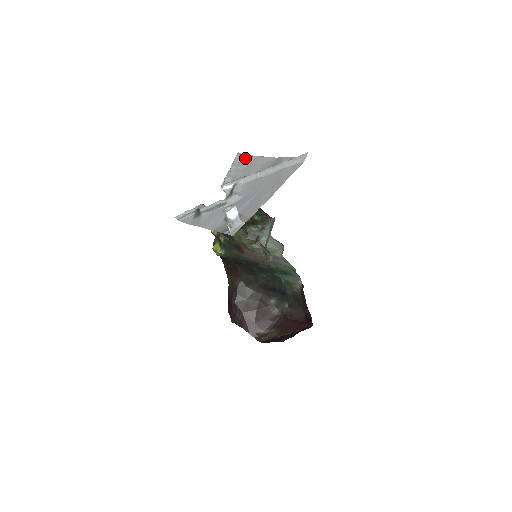
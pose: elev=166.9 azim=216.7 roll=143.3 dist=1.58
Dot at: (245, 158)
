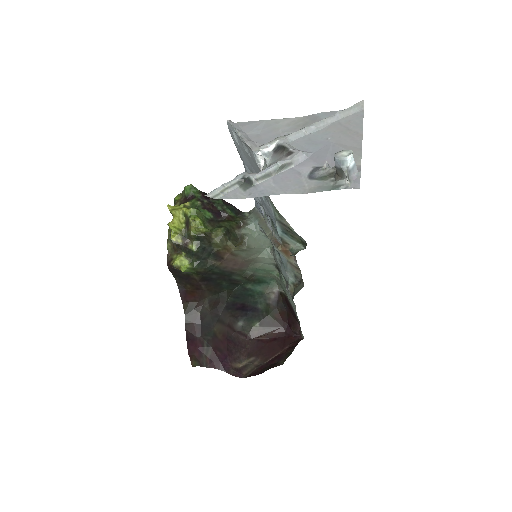
Dot at: (247, 124)
